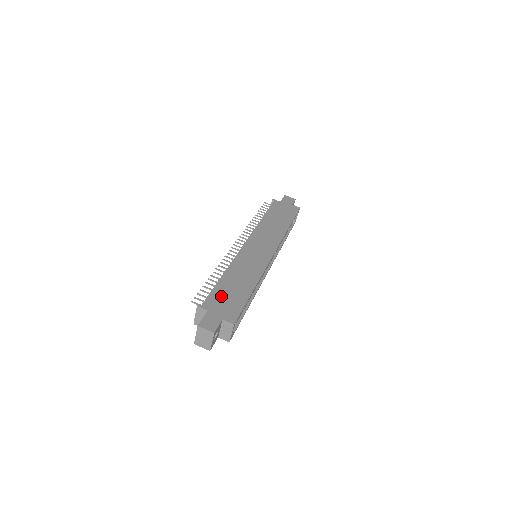
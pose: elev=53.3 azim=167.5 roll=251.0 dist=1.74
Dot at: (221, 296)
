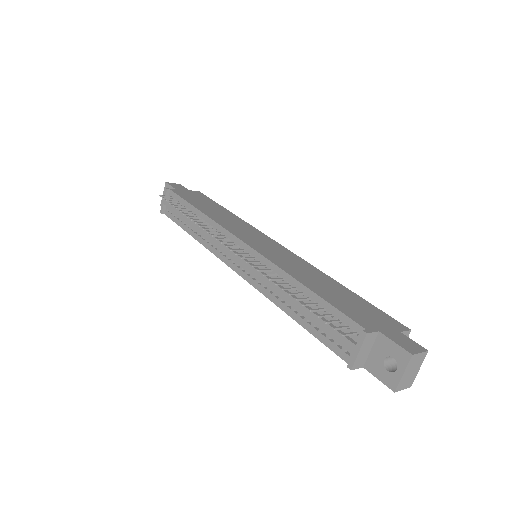
Dot at: (350, 308)
